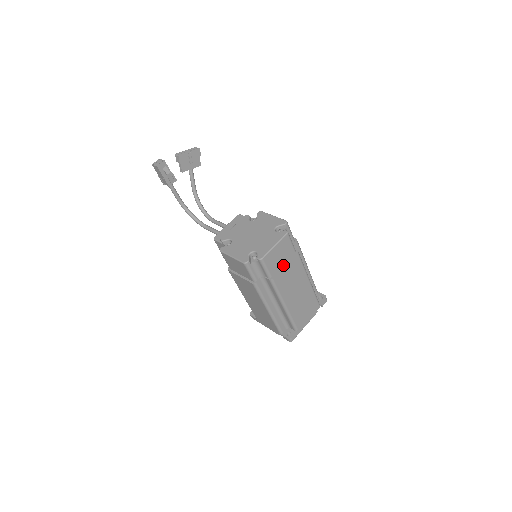
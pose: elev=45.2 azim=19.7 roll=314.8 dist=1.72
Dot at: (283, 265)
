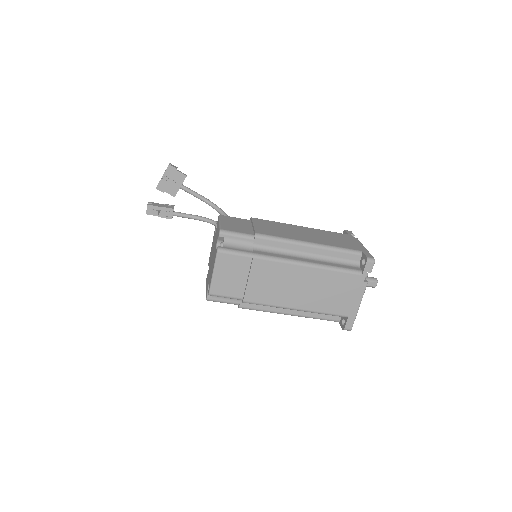
Dot at: (247, 280)
